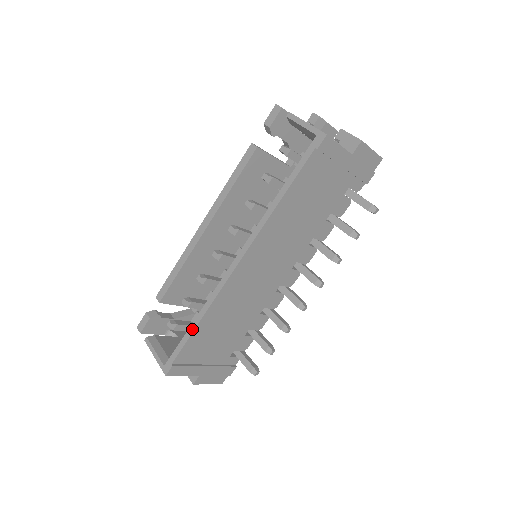
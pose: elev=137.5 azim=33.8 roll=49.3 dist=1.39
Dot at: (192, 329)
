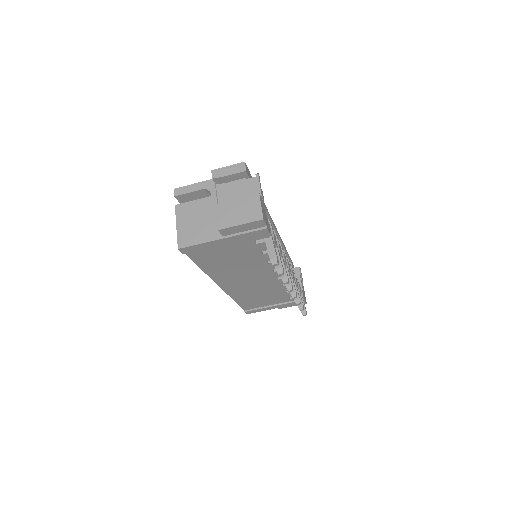
Dot at: (236, 302)
